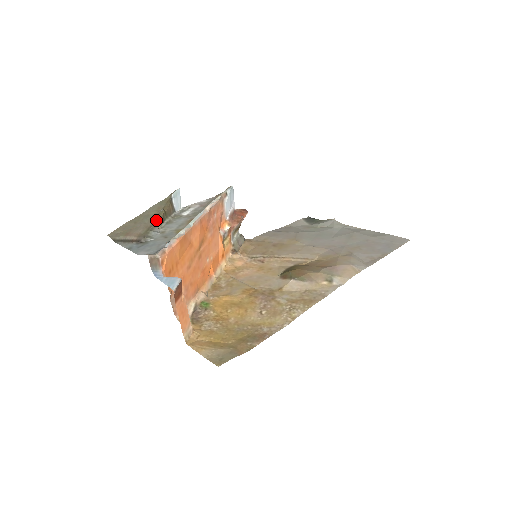
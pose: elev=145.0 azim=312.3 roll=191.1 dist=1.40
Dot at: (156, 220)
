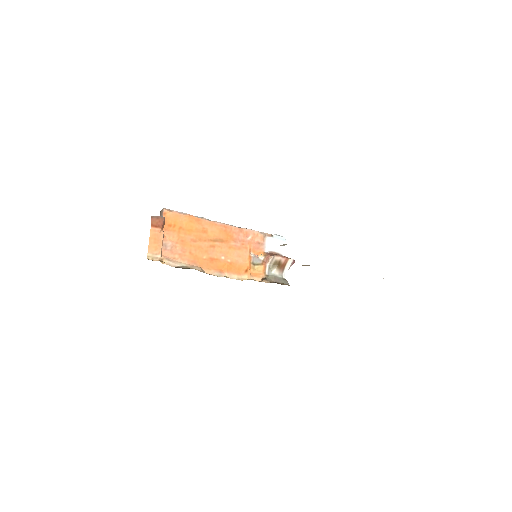
Dot at: occluded
